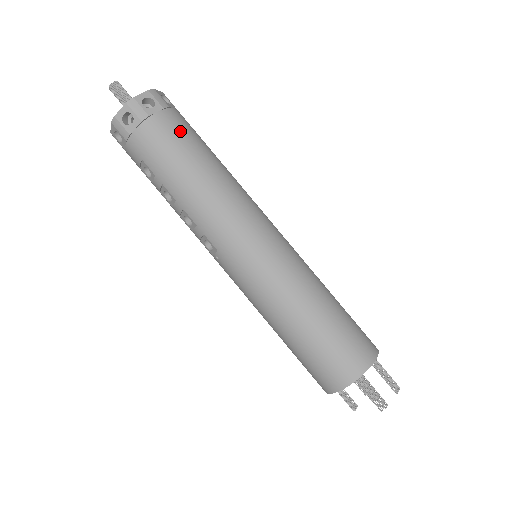
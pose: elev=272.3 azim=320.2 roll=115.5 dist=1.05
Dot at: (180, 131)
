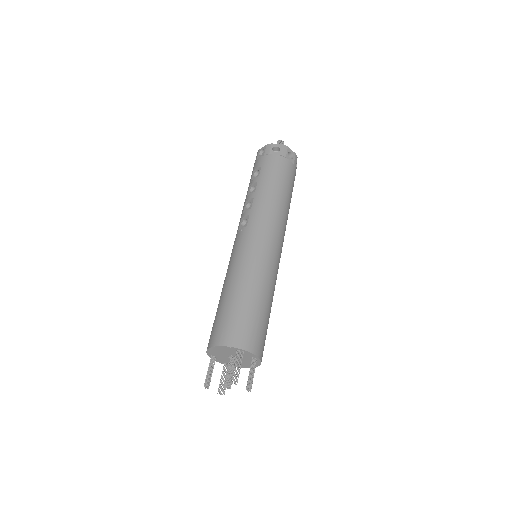
Dot at: (290, 176)
